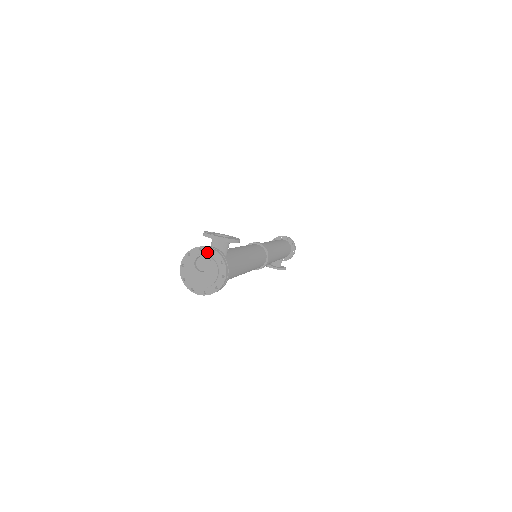
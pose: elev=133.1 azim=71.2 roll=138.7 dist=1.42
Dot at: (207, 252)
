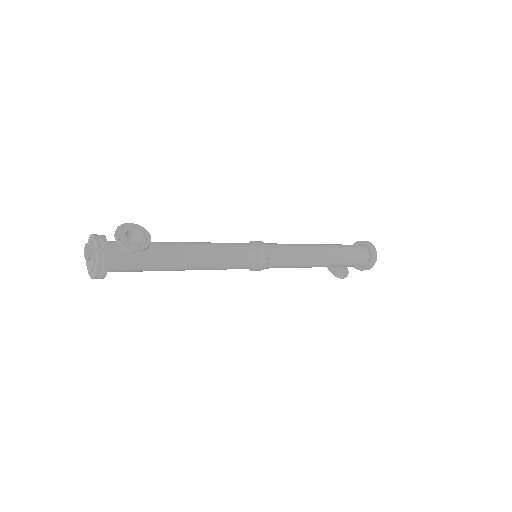
Dot at: (95, 245)
